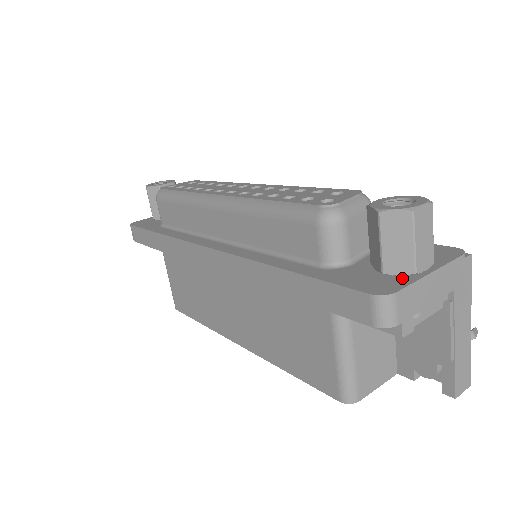
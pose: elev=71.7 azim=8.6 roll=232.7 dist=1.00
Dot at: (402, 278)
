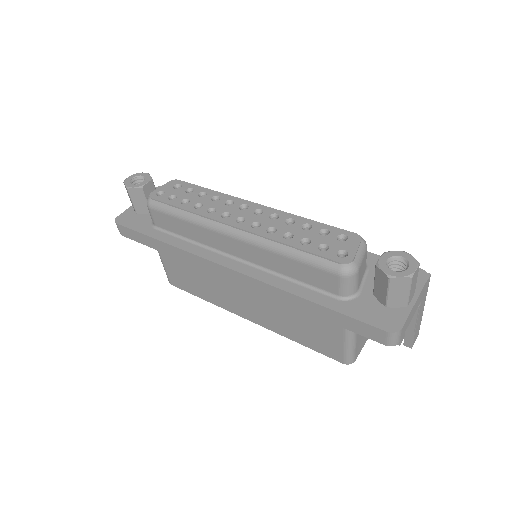
Dot at: (400, 311)
